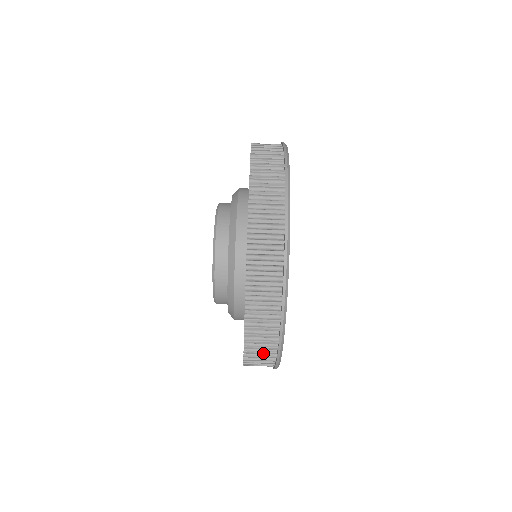
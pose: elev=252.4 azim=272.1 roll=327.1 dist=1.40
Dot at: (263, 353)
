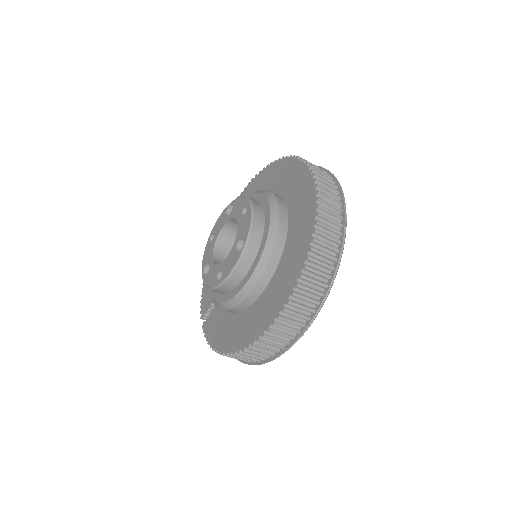
Dot at: (289, 329)
